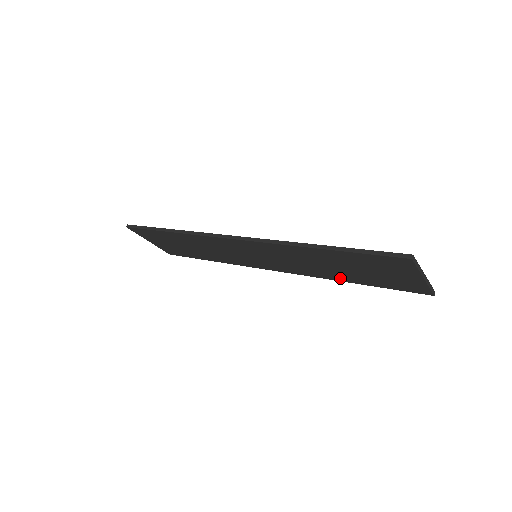
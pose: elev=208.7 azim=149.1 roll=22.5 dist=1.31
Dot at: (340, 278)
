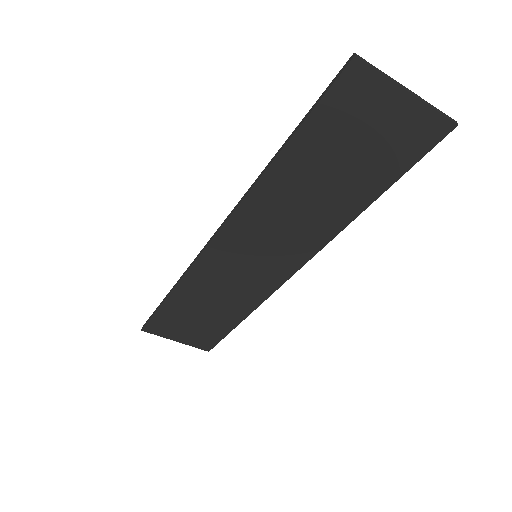
Dot at: (351, 208)
